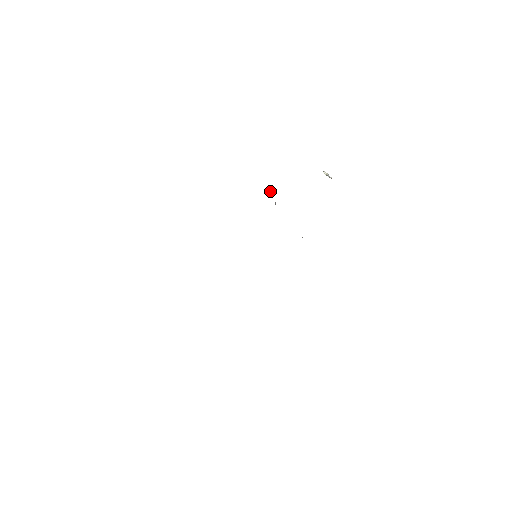
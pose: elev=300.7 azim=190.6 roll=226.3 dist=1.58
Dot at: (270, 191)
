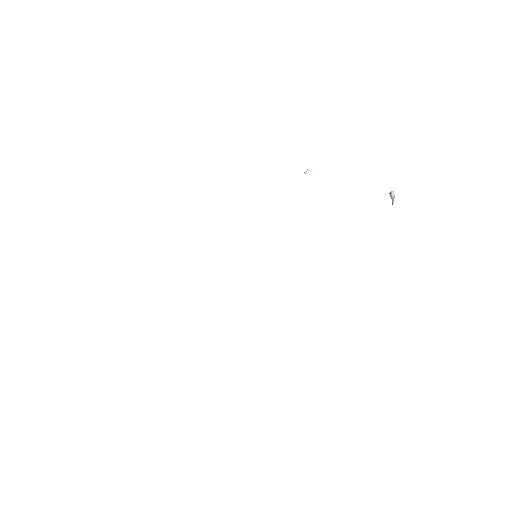
Dot at: occluded
